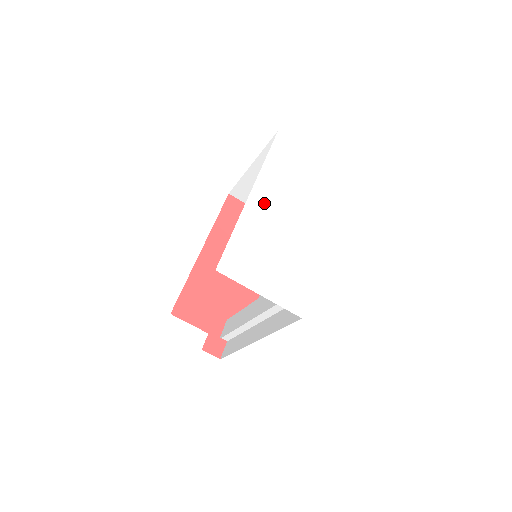
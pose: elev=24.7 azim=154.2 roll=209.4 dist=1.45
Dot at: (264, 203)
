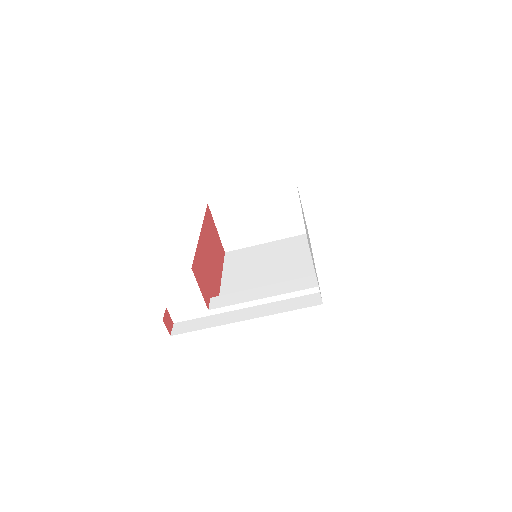
Dot at: occluded
